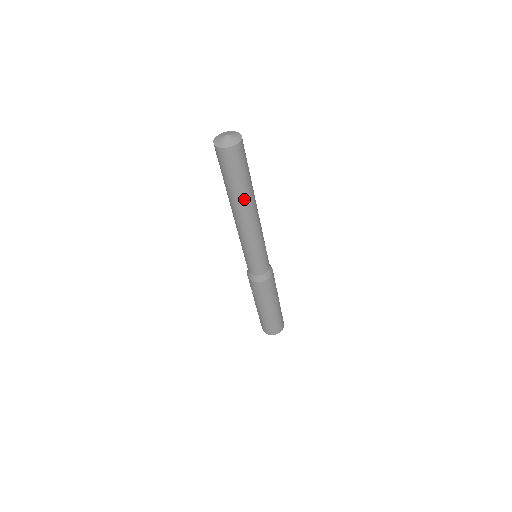
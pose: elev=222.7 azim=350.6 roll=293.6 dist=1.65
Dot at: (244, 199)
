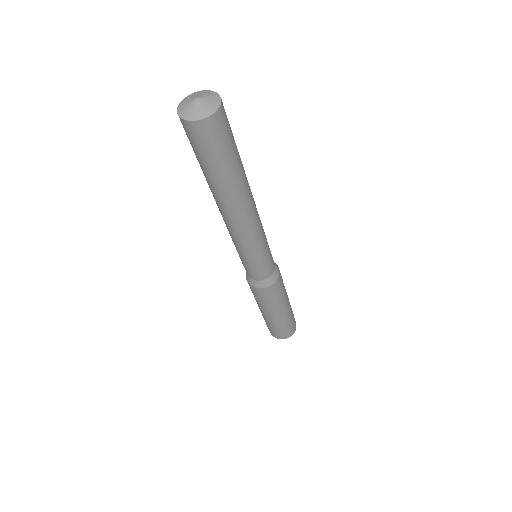
Dot at: (236, 190)
